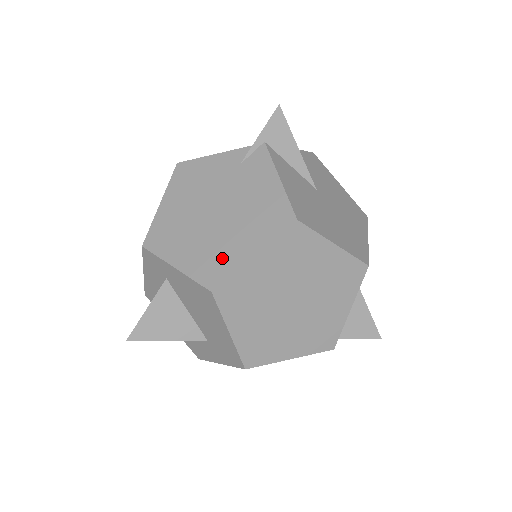
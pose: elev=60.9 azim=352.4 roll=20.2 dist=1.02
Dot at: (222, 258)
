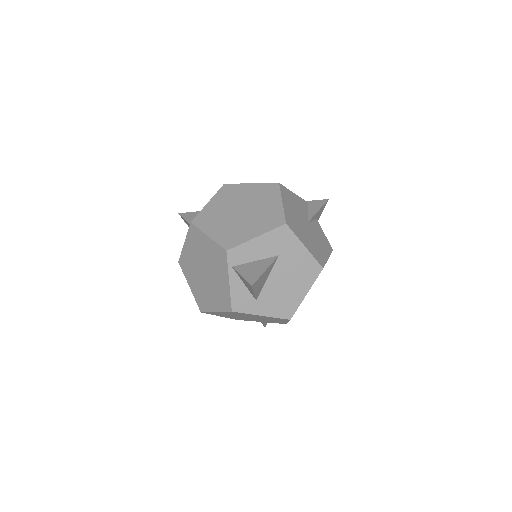
Dot at: occluded
